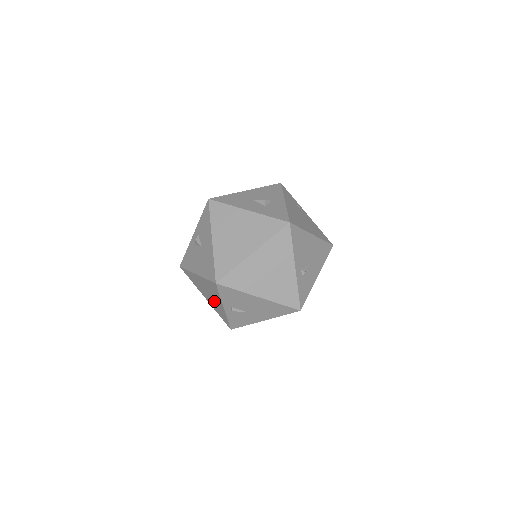
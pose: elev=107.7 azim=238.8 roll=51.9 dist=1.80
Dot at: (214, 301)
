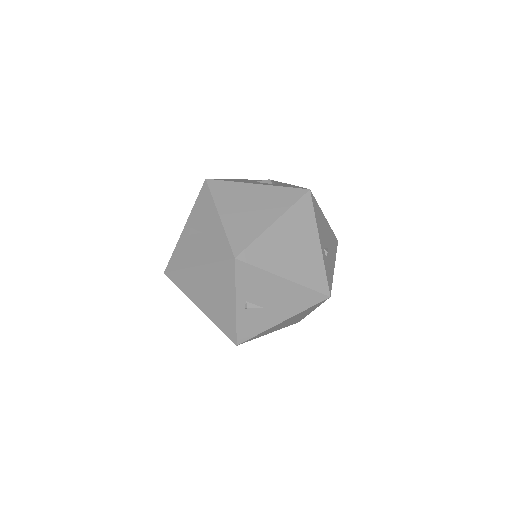
Dot at: (218, 302)
